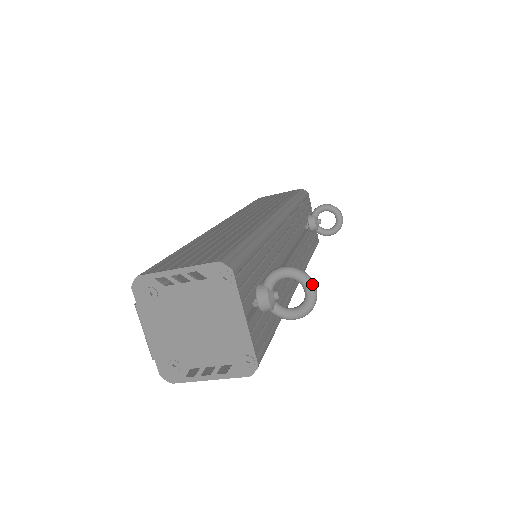
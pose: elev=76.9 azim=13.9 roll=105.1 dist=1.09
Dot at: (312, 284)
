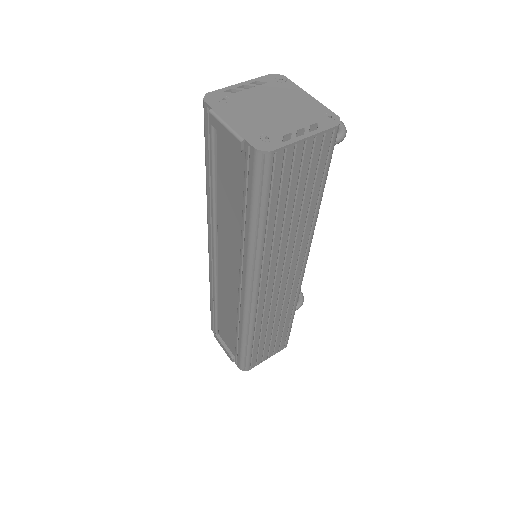
Dot at: occluded
